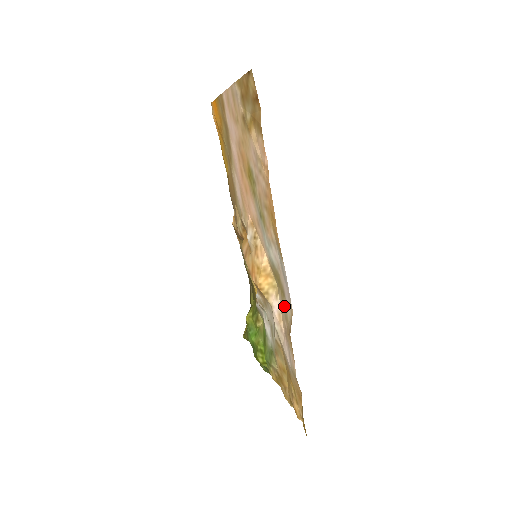
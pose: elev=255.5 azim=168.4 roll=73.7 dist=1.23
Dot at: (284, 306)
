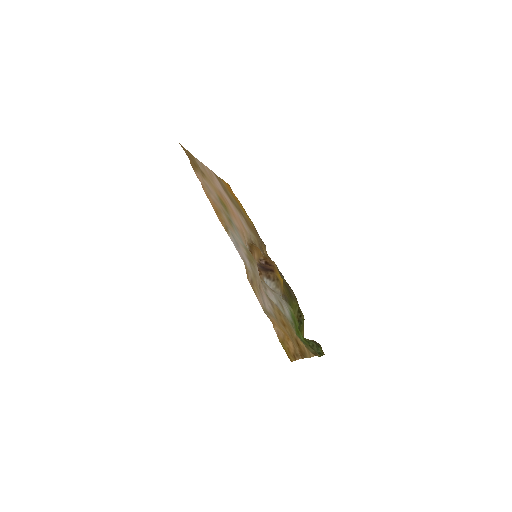
Dot at: (253, 269)
